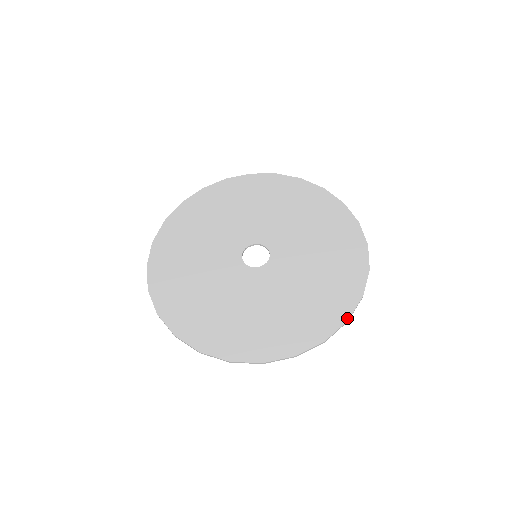
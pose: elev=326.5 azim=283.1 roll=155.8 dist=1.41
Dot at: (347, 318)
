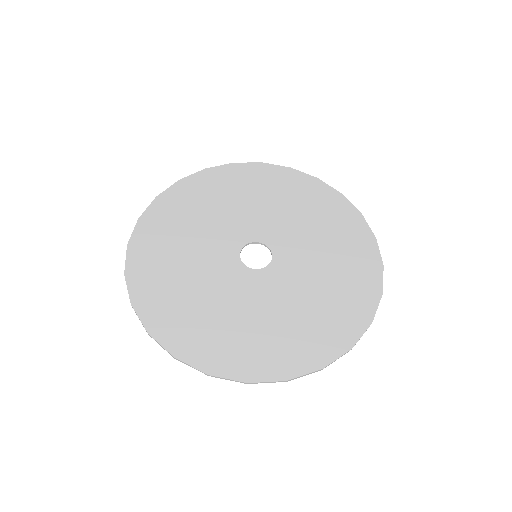
Dot at: (323, 365)
